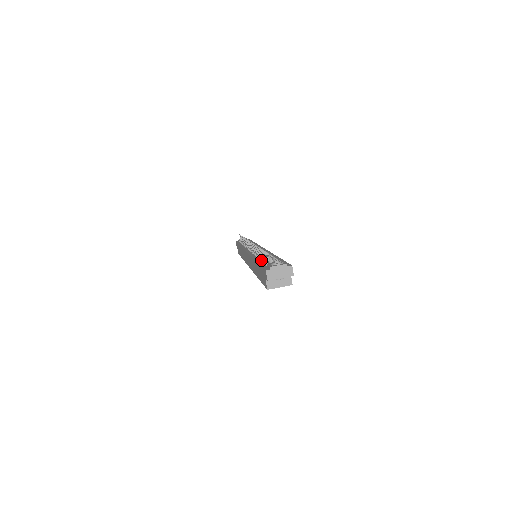
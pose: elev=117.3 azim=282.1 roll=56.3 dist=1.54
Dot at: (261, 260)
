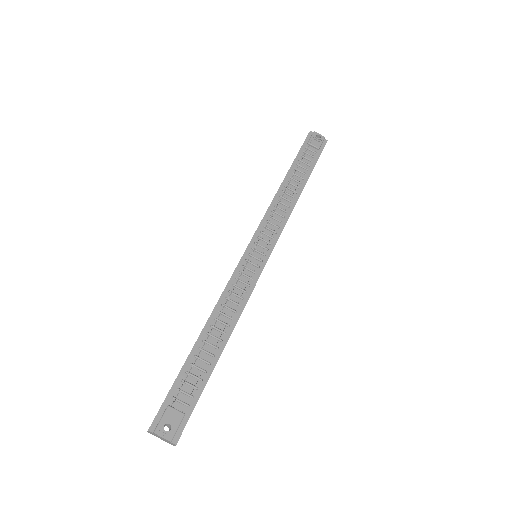
Dot at: (194, 356)
